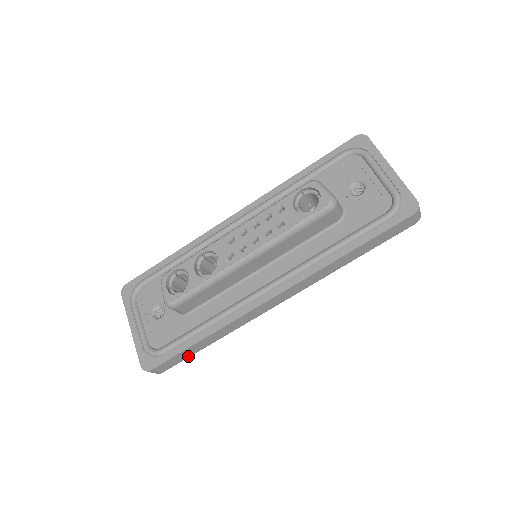
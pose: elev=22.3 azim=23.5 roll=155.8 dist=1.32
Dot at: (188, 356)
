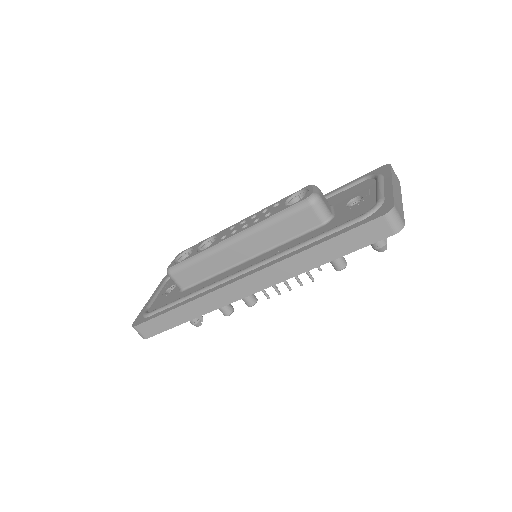
Dot at: (168, 328)
